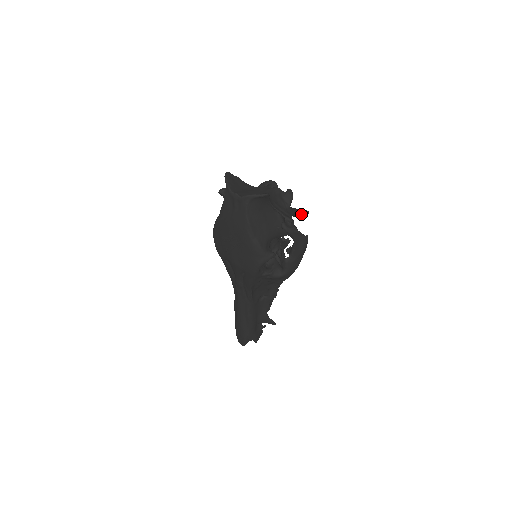
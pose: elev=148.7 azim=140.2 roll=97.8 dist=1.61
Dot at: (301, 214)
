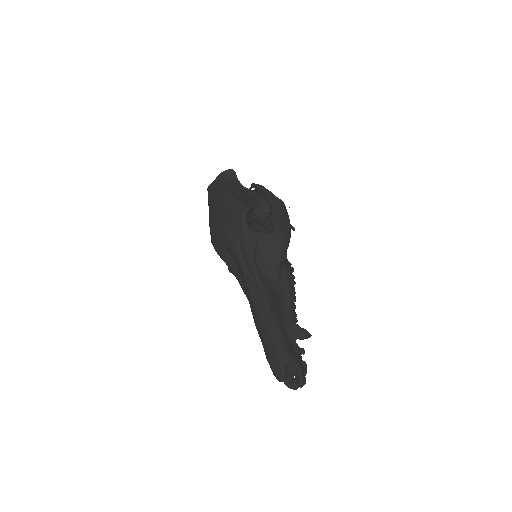
Dot at: occluded
